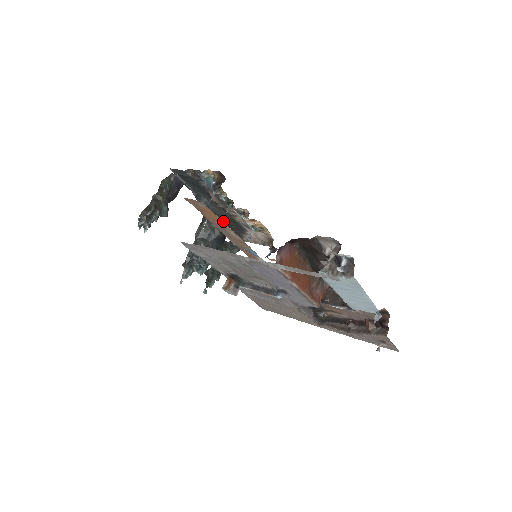
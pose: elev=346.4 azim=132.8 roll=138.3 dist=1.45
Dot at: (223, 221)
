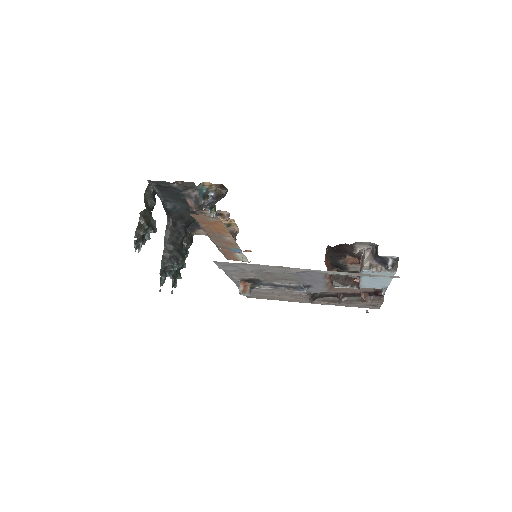
Dot at: (187, 222)
